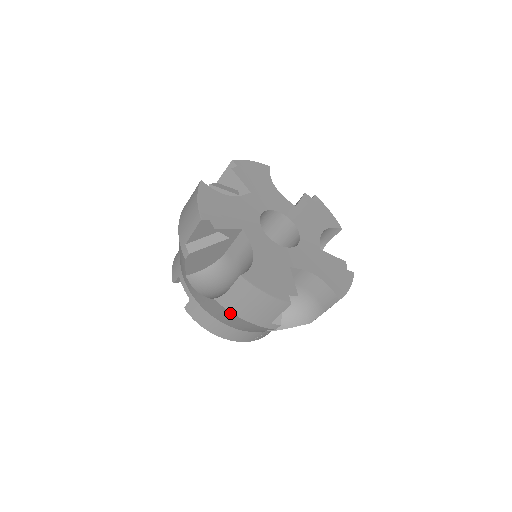
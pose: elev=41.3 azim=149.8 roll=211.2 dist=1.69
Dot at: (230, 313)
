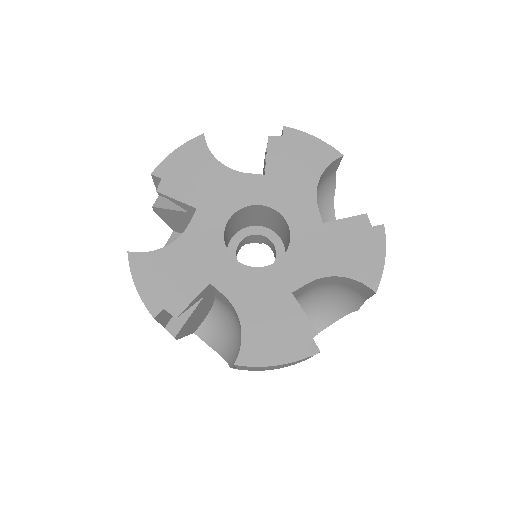
Dot at: occluded
